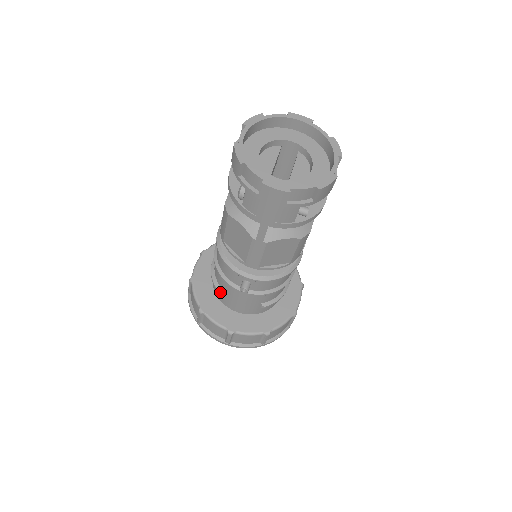
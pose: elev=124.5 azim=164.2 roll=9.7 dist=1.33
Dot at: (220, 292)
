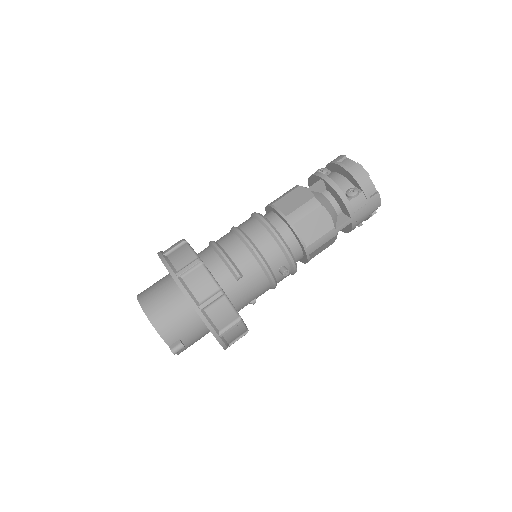
Dot at: (240, 277)
